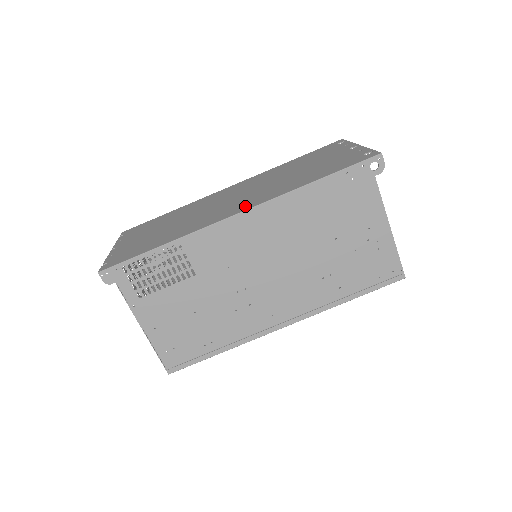
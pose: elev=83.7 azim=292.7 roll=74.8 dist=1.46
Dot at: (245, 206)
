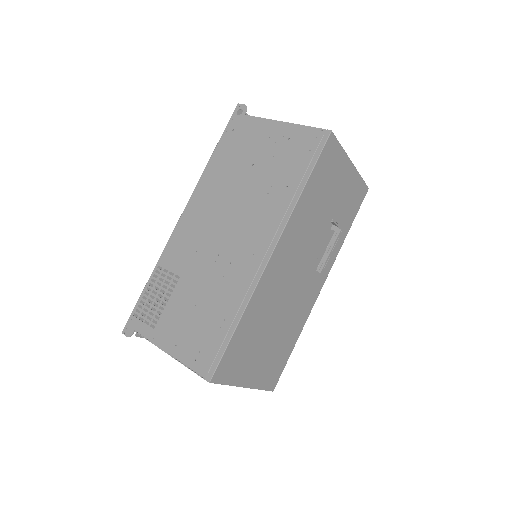
Dot at: occluded
